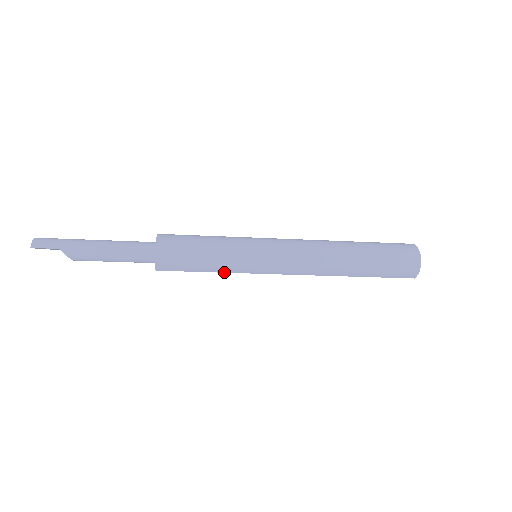
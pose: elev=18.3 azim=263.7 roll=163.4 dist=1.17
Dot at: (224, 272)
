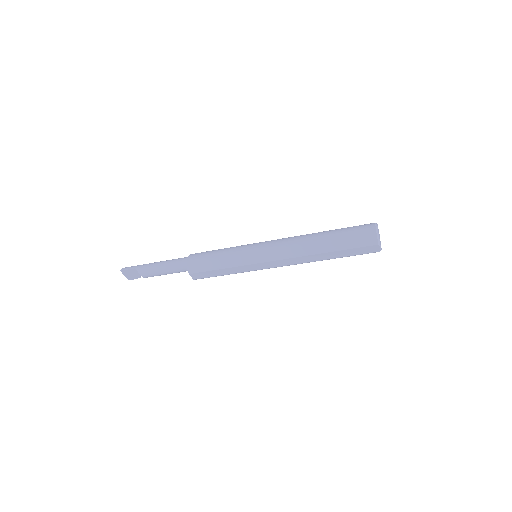
Dot at: (232, 267)
